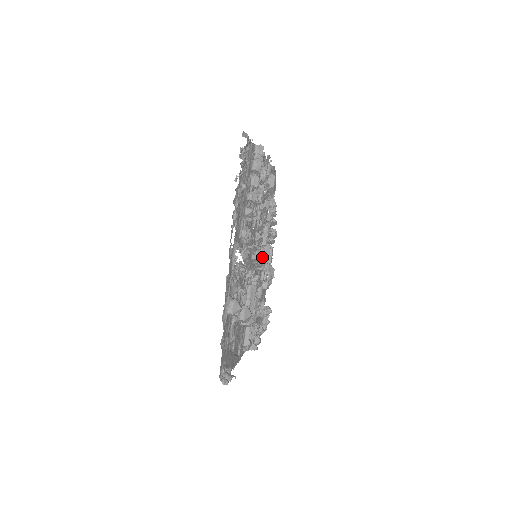
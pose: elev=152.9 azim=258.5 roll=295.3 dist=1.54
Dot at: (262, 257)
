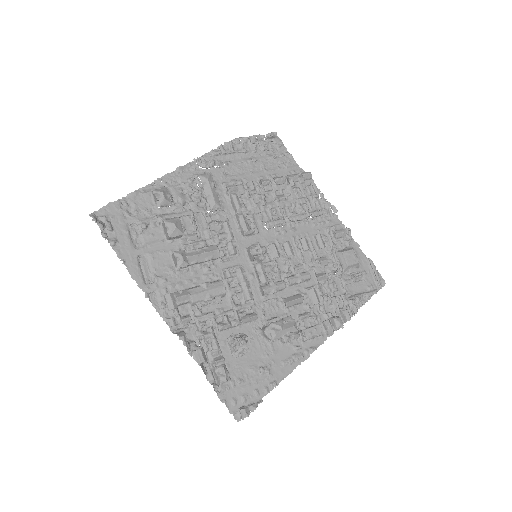
Dot at: (253, 246)
